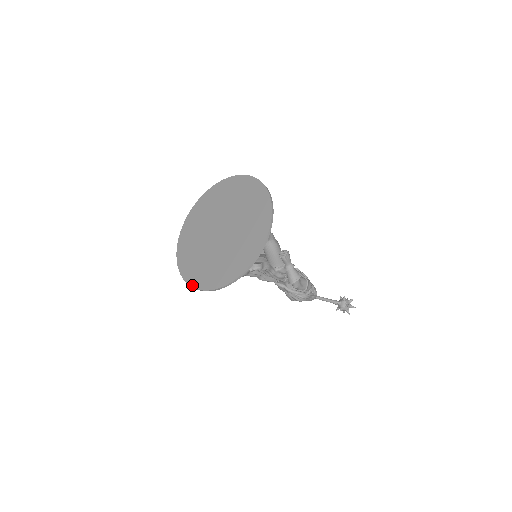
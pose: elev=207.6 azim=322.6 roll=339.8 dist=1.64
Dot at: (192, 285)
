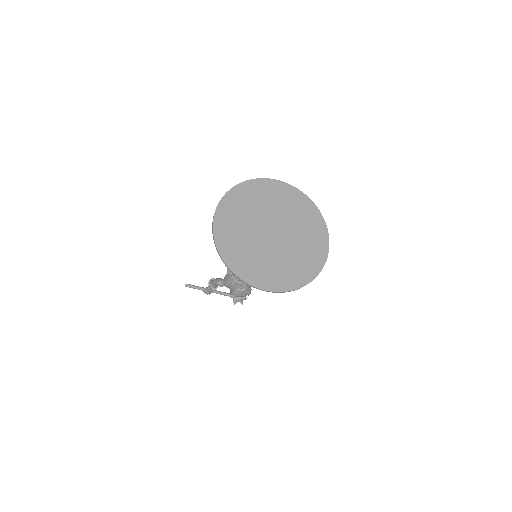
Dot at: (260, 287)
